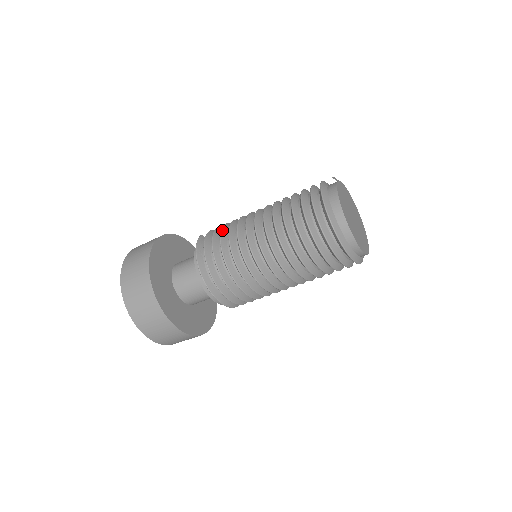
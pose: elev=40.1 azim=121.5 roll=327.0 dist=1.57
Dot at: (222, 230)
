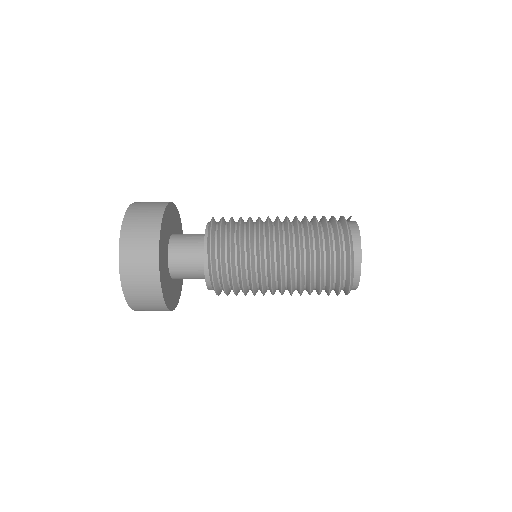
Dot at: (241, 221)
